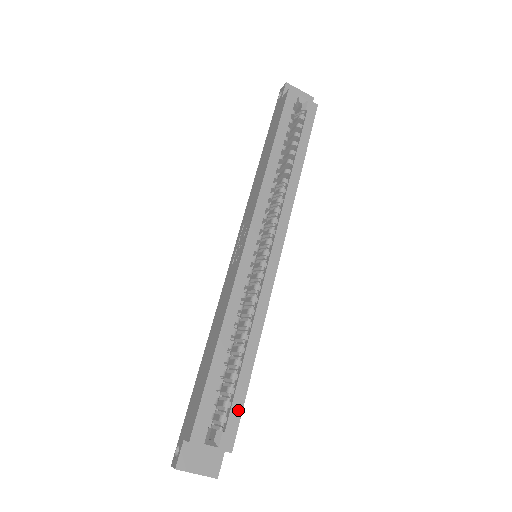
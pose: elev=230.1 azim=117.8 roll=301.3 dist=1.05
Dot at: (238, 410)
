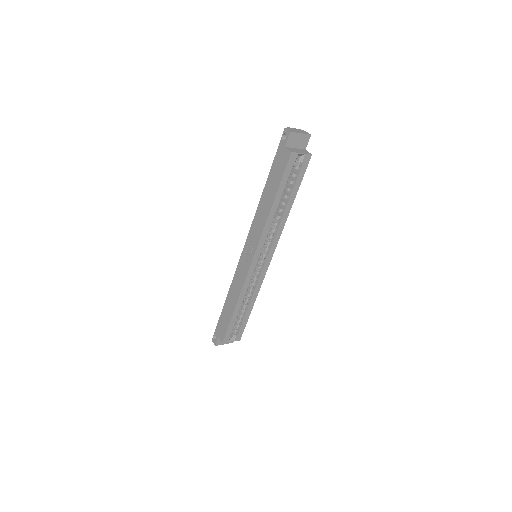
Dot at: (243, 327)
